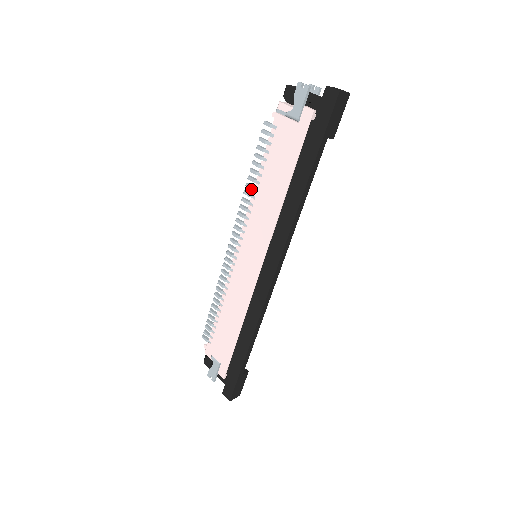
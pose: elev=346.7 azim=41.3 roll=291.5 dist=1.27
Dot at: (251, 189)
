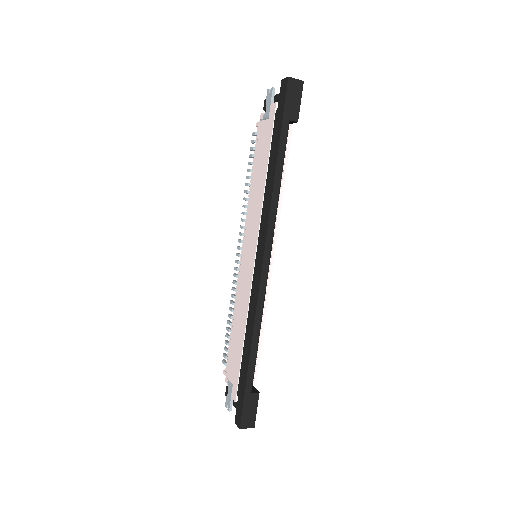
Dot at: (247, 193)
